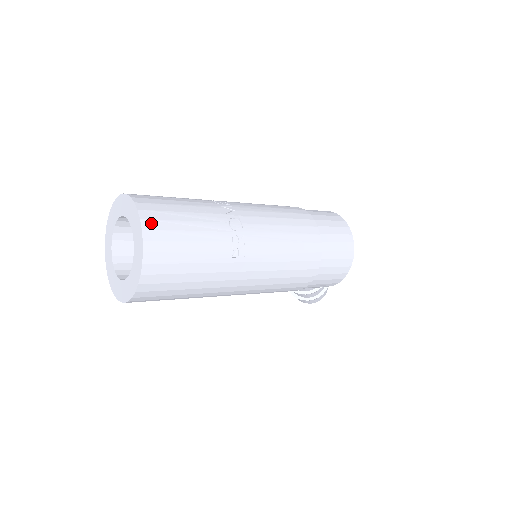
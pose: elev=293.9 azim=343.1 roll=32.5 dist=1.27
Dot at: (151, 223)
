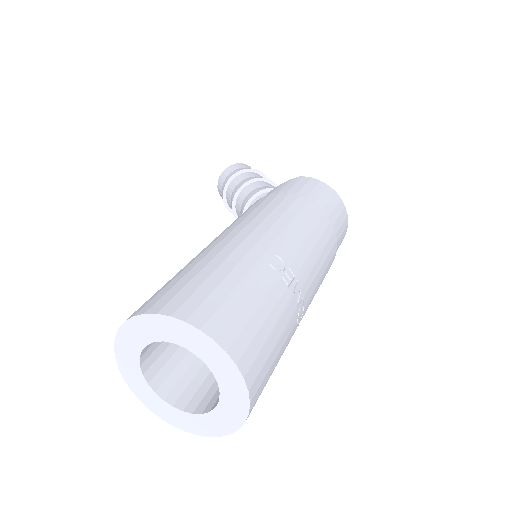
Dot at: (256, 396)
